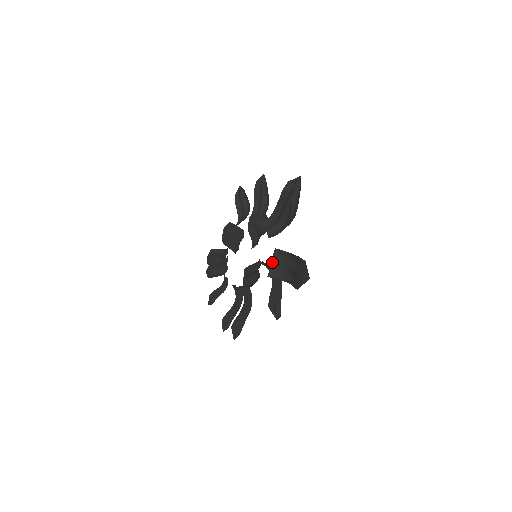
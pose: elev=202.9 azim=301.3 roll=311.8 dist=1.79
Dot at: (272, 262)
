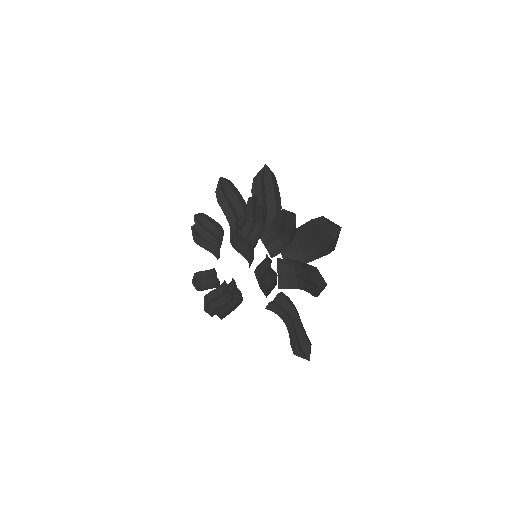
Dot at: (274, 300)
